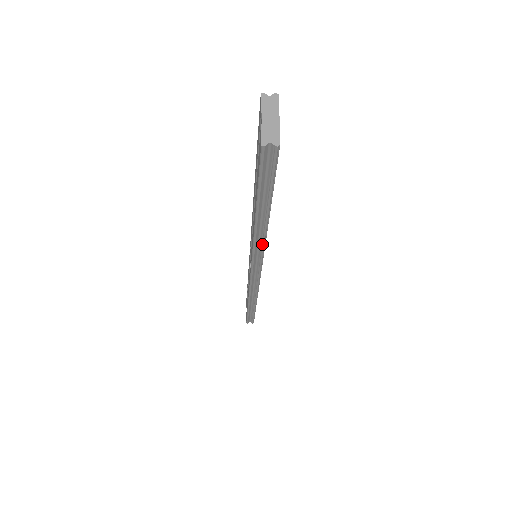
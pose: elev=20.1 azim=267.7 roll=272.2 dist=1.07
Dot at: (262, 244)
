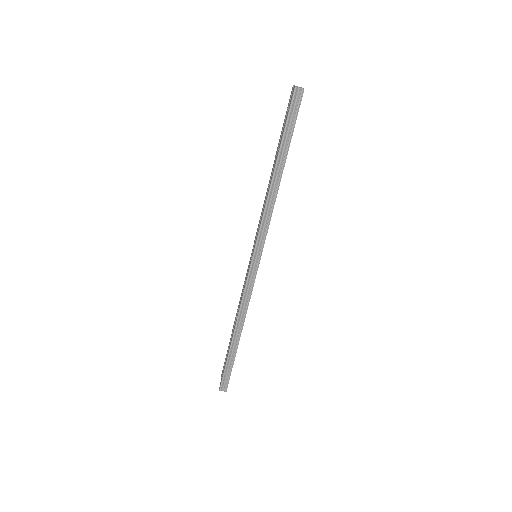
Dot at: (271, 208)
